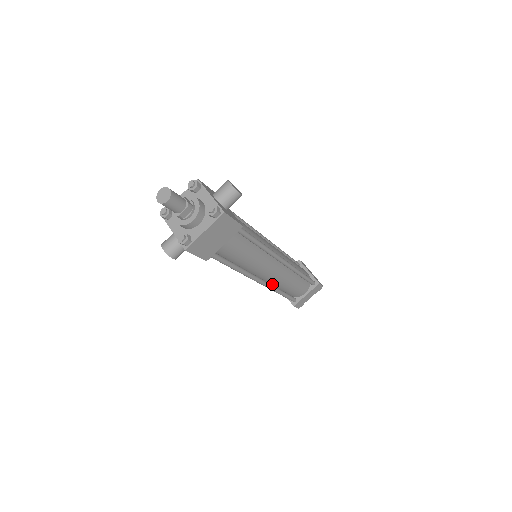
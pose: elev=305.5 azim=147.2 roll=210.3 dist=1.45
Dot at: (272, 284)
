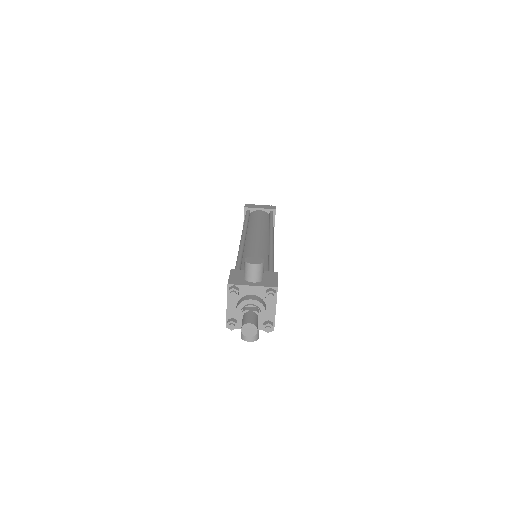
Dot at: occluded
